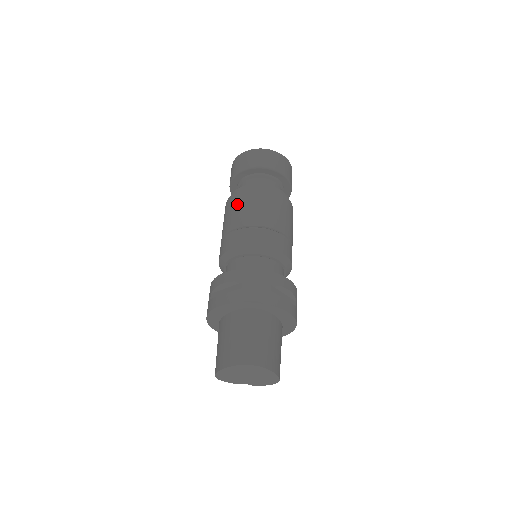
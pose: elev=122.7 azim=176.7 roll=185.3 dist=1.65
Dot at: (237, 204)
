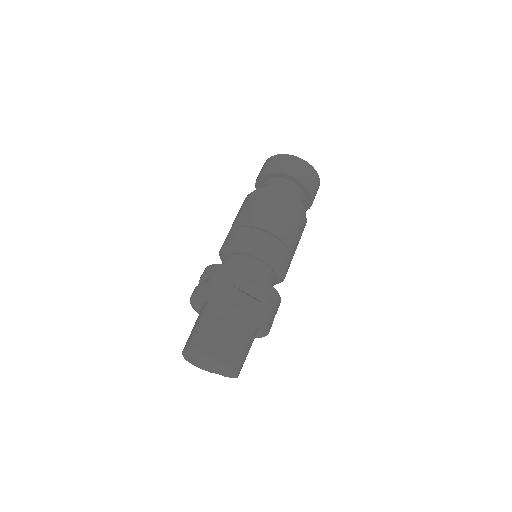
Dot at: (242, 207)
